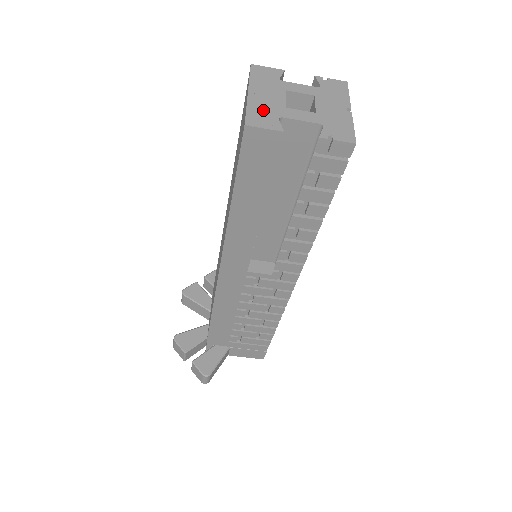
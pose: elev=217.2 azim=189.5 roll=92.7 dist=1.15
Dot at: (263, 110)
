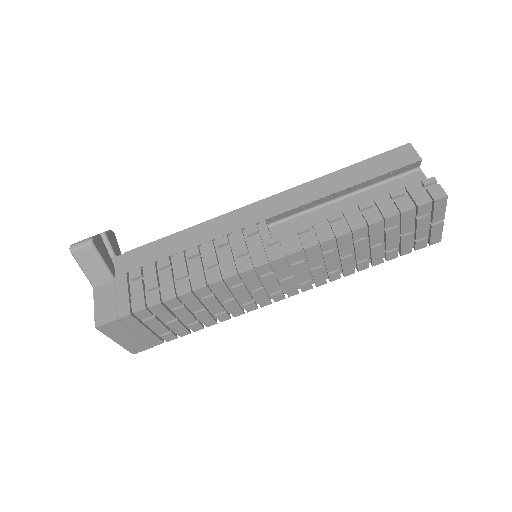
Dot at: occluded
